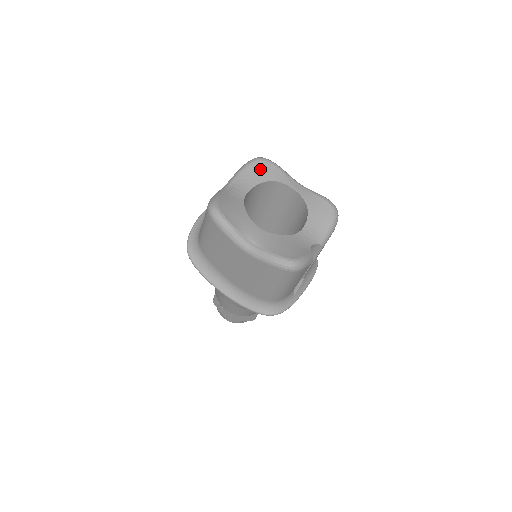
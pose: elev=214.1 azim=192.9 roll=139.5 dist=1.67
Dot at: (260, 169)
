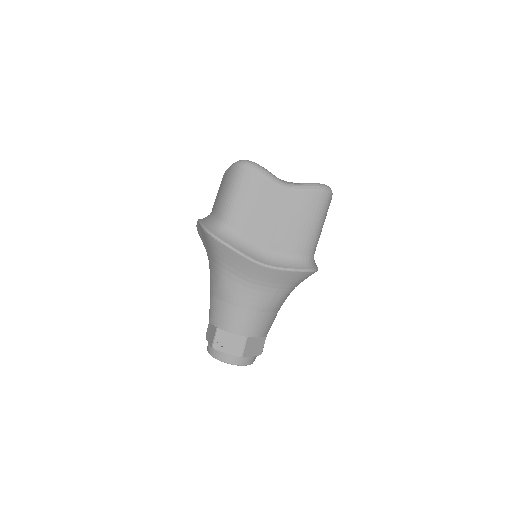
Dot at: occluded
